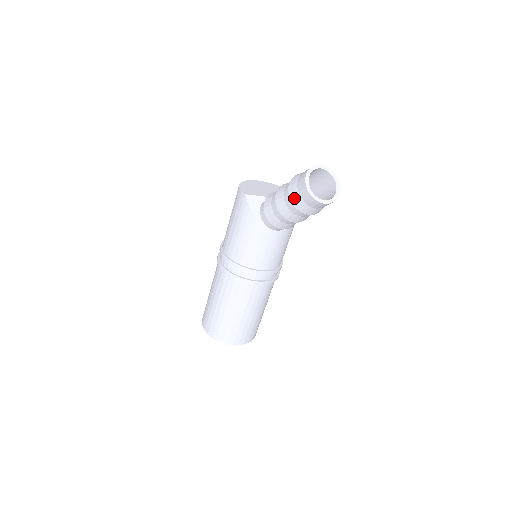
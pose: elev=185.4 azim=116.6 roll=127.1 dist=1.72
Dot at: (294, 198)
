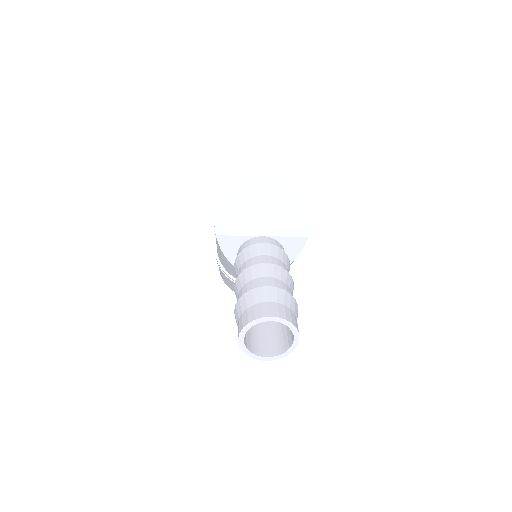
Dot at: occluded
